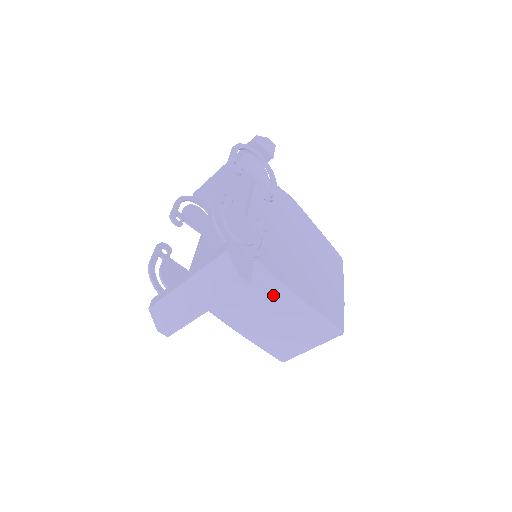
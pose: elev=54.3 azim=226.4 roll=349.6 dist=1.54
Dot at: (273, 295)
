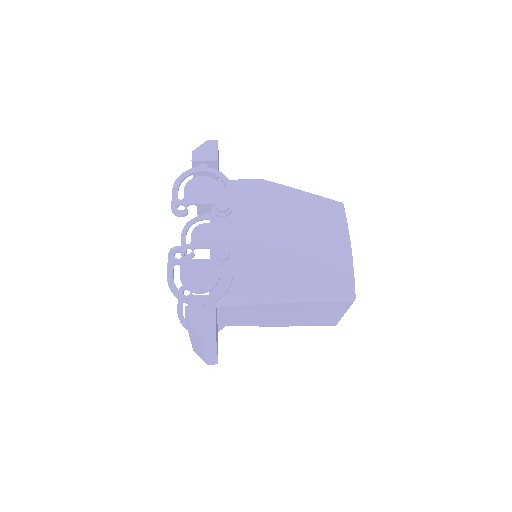
Dot at: (266, 306)
